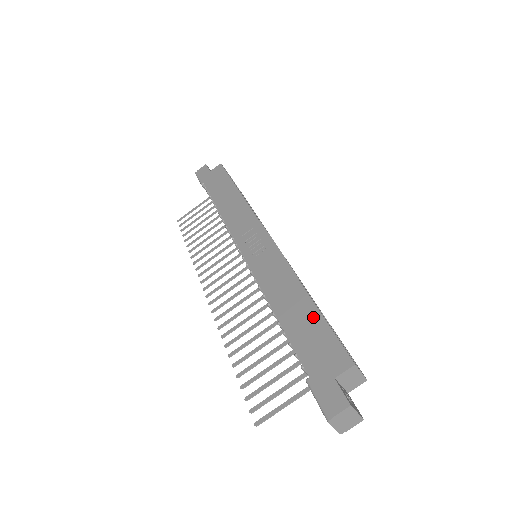
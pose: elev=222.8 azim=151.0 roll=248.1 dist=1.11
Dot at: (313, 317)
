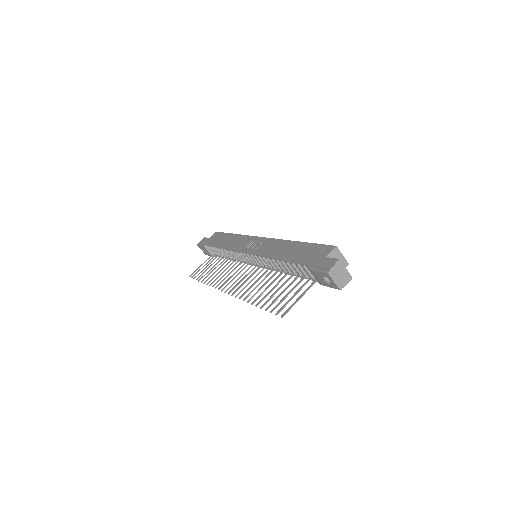
Dot at: (304, 246)
